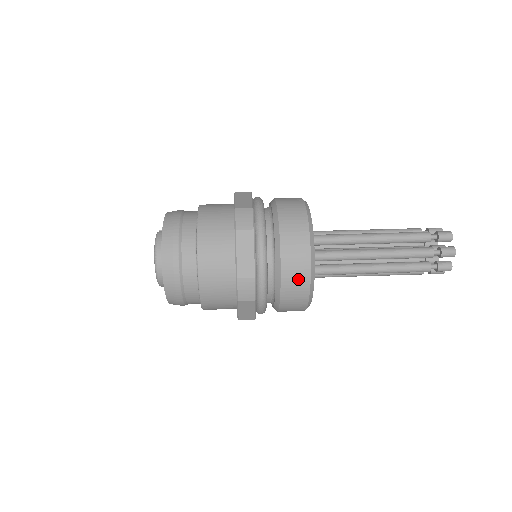
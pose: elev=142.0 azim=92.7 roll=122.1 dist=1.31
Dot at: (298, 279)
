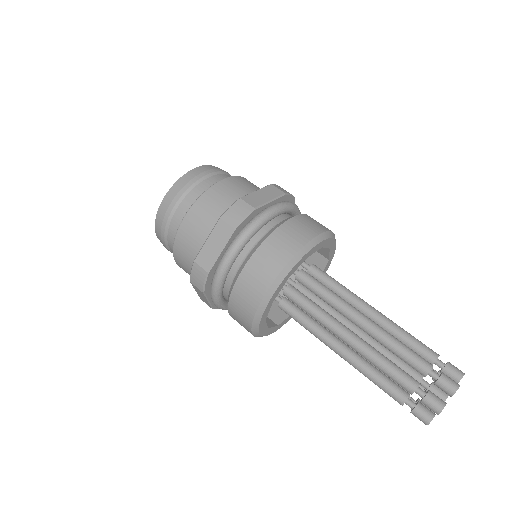
Dot at: (246, 303)
